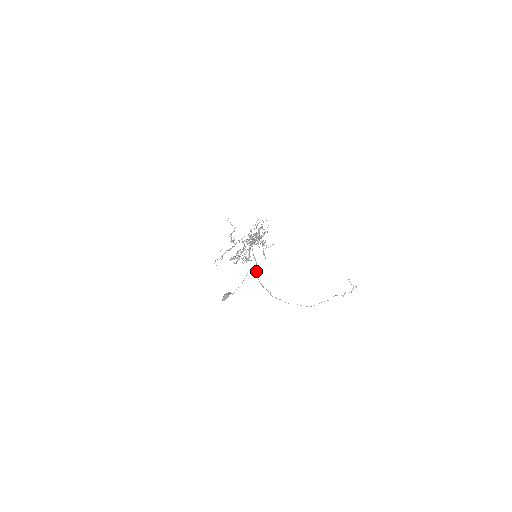
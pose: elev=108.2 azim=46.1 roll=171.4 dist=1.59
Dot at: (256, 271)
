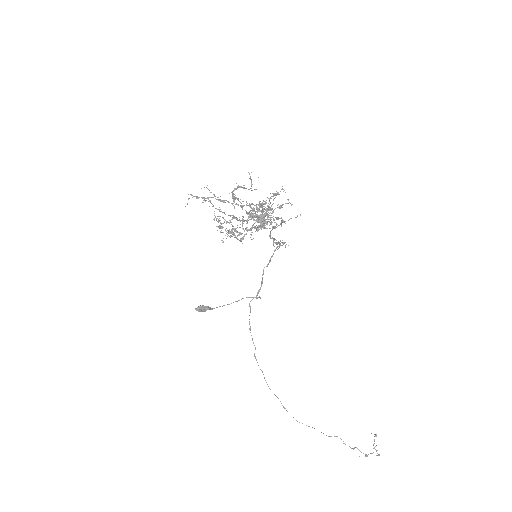
Dot at: (254, 297)
